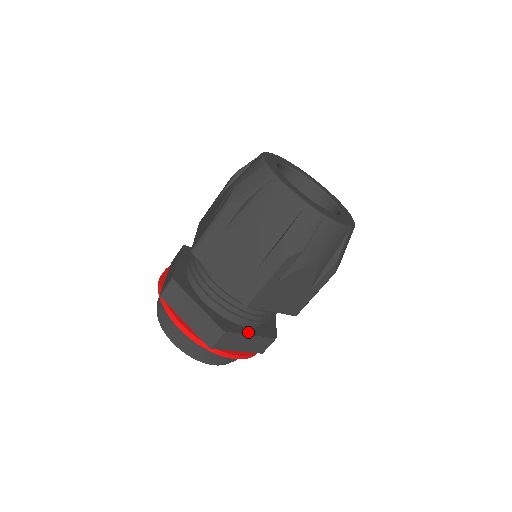
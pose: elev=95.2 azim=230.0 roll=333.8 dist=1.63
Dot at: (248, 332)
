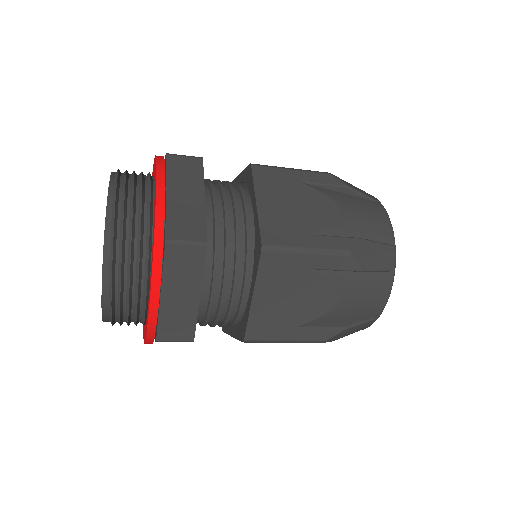
Dot at: occluded
